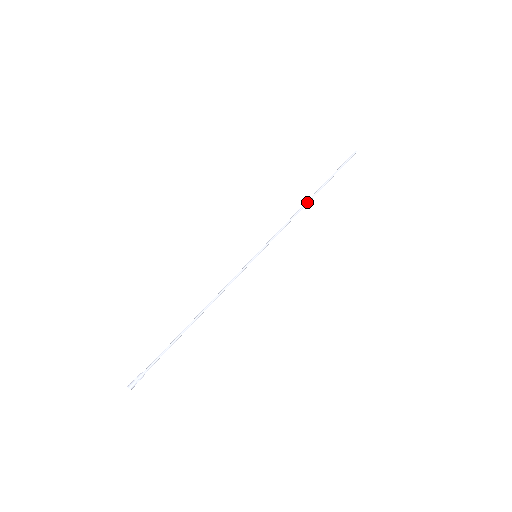
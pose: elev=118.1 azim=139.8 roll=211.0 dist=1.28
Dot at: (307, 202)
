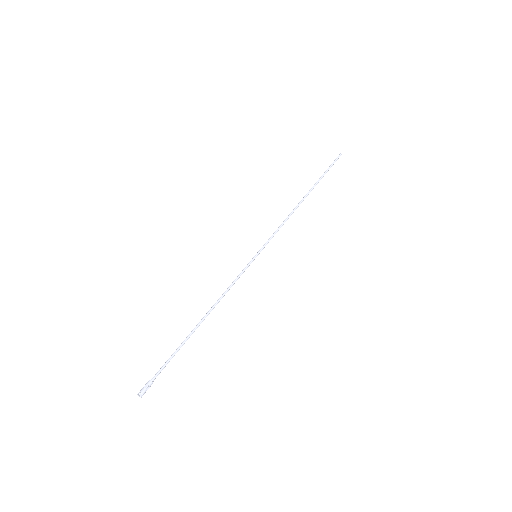
Dot at: (300, 202)
